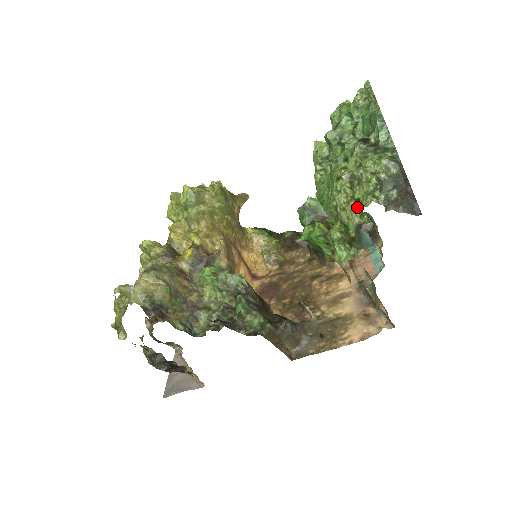
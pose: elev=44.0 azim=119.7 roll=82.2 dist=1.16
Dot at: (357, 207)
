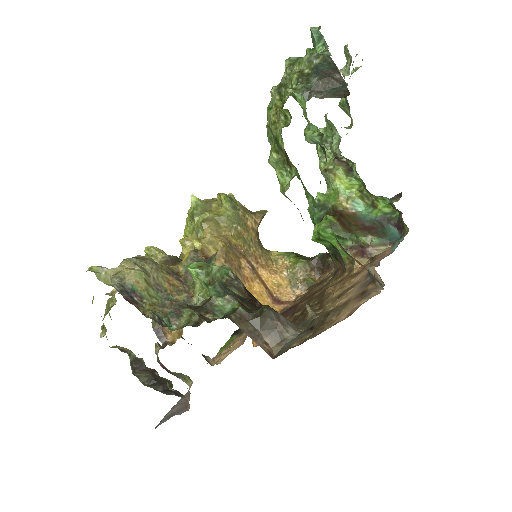
Dot at: (281, 111)
